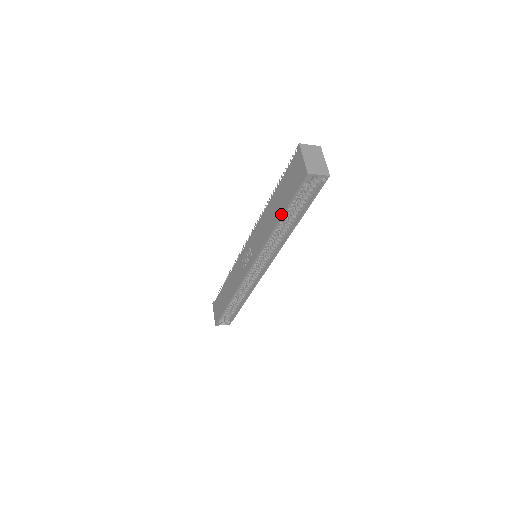
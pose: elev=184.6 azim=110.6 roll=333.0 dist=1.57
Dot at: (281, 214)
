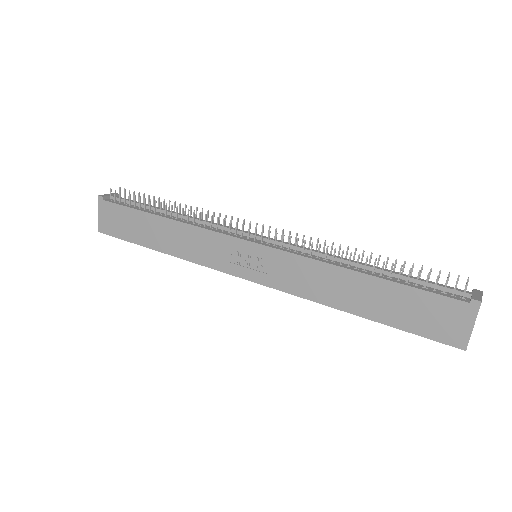
Dot at: (374, 318)
